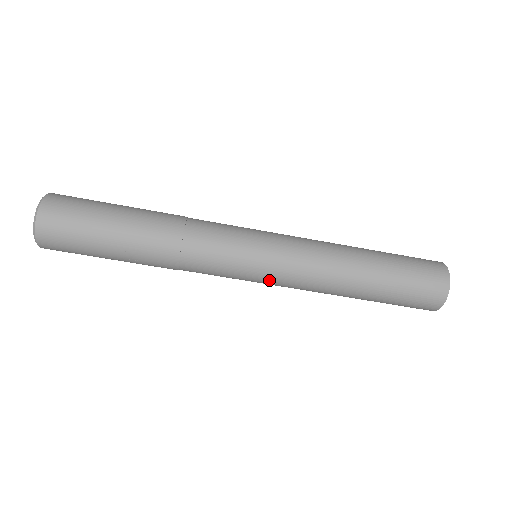
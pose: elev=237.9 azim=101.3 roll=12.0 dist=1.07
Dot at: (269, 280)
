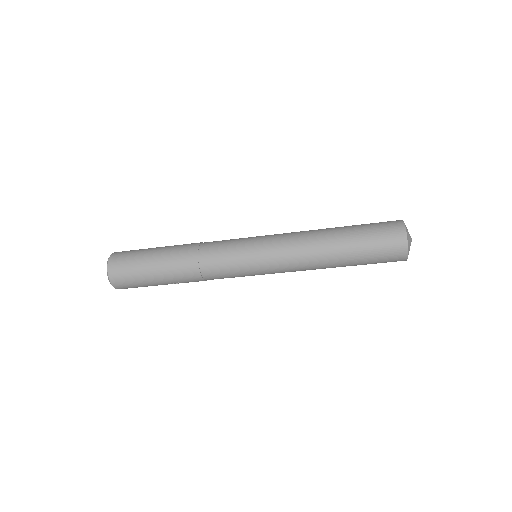
Dot at: occluded
